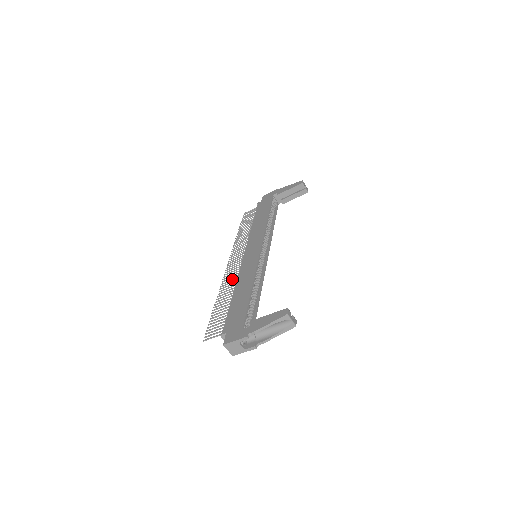
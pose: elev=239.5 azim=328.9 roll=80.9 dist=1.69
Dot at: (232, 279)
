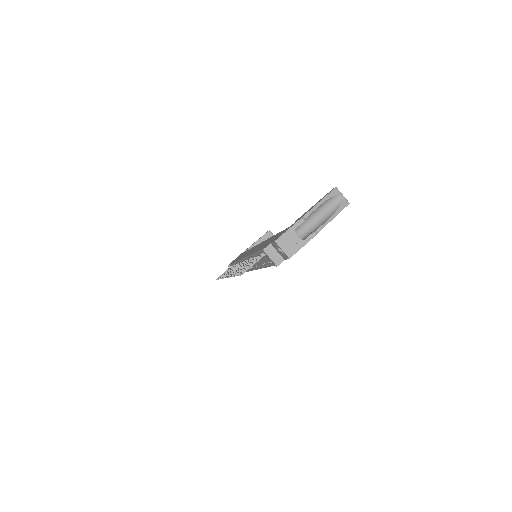
Dot at: (241, 265)
